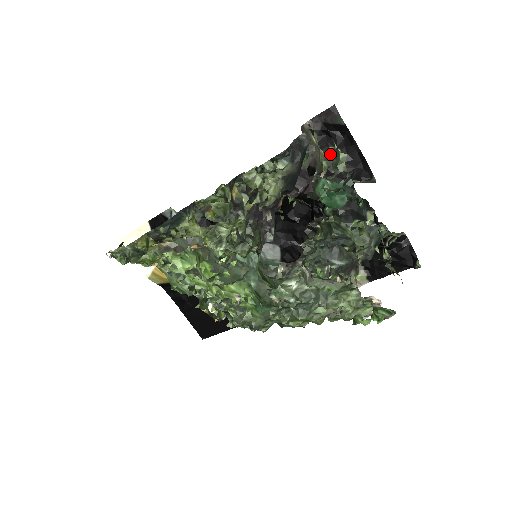
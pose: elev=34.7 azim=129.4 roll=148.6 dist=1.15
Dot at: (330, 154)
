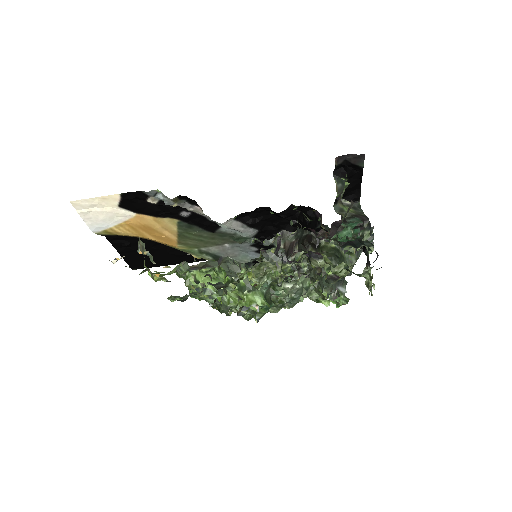
Dot at: (342, 186)
